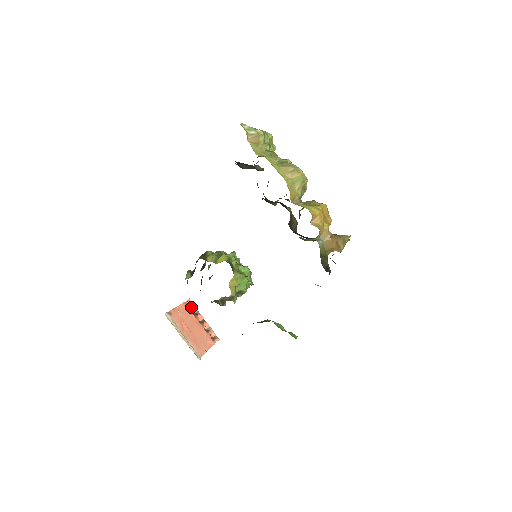
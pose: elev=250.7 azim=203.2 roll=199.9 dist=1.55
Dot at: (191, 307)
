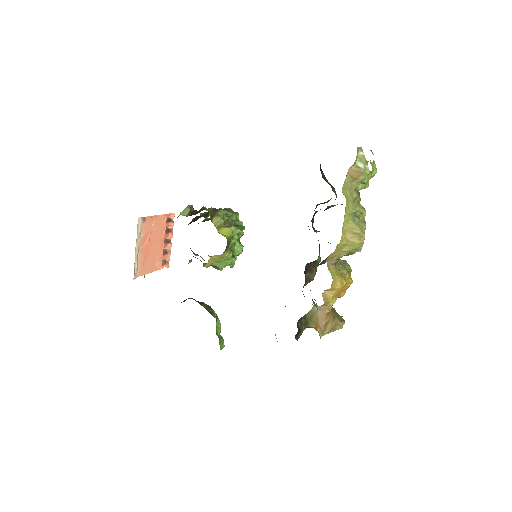
Dot at: (170, 221)
